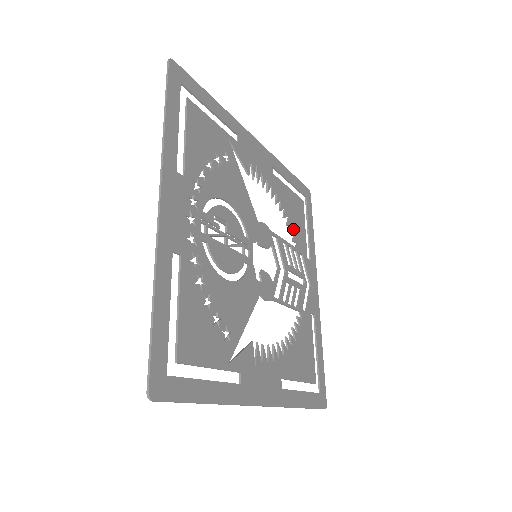
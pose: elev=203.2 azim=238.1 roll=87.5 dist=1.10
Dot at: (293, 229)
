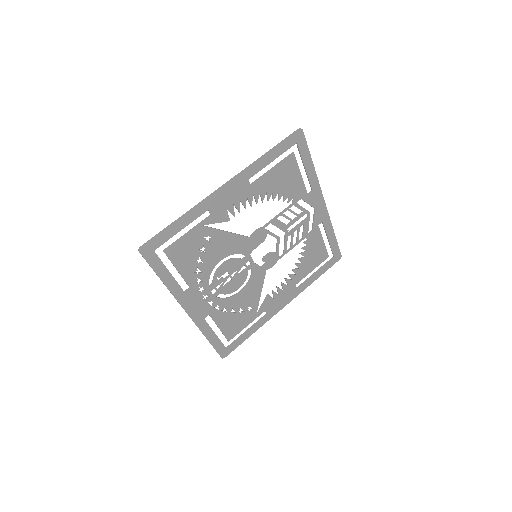
Dot at: (286, 194)
